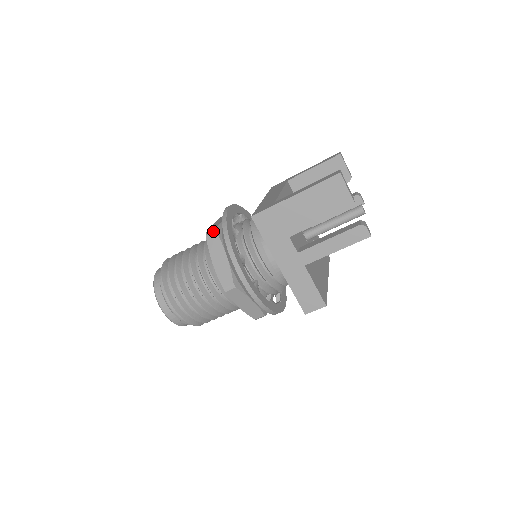
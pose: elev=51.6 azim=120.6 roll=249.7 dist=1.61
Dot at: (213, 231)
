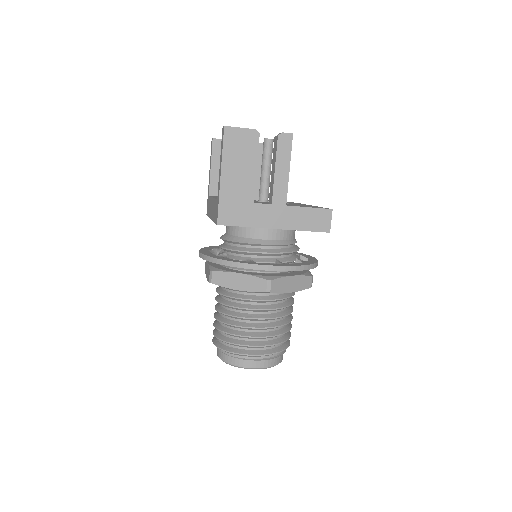
Dot at: (211, 274)
